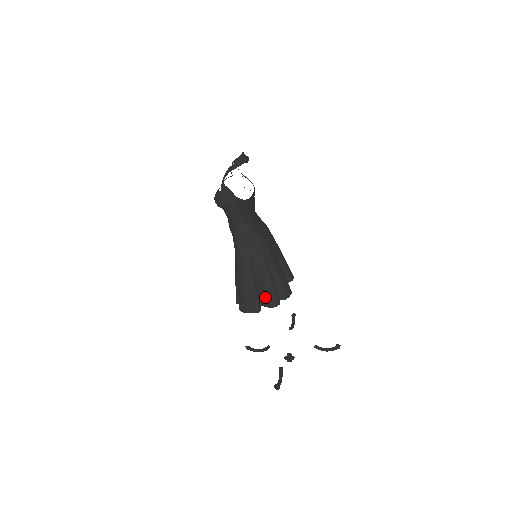
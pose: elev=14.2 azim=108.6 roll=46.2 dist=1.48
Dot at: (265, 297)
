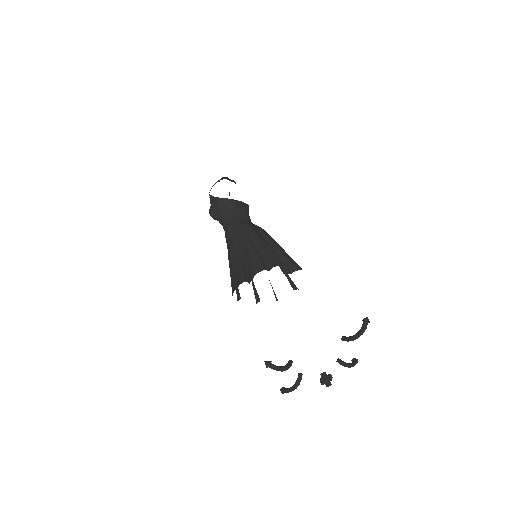
Dot at: (250, 269)
